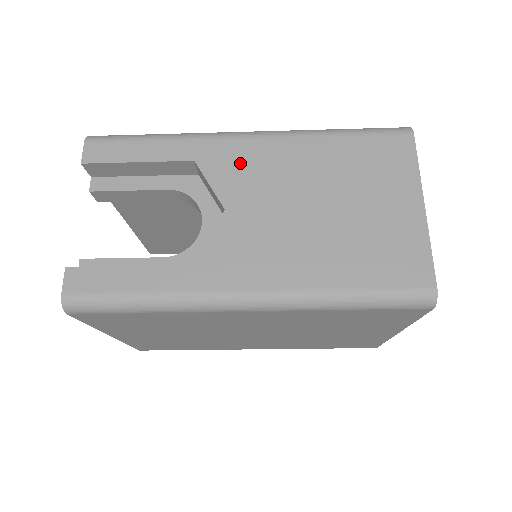
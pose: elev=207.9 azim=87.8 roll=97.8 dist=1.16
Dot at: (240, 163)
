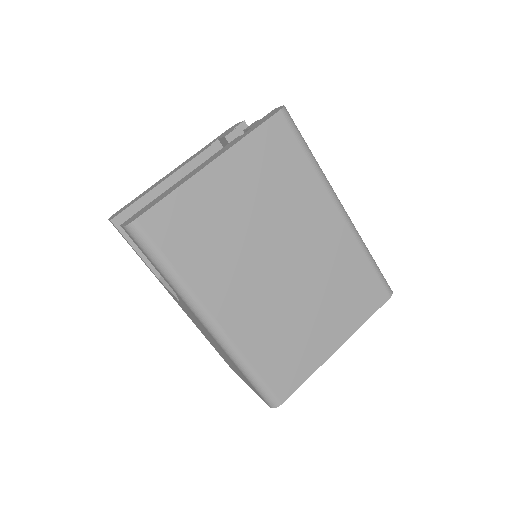
Dot at: occluded
